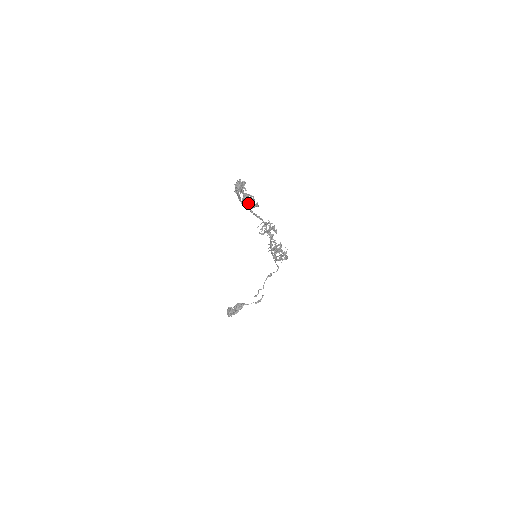
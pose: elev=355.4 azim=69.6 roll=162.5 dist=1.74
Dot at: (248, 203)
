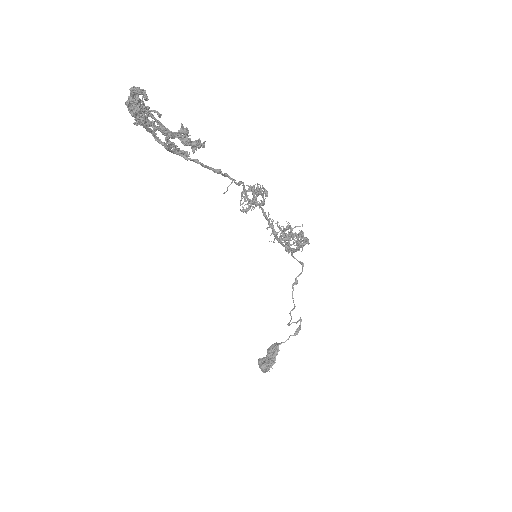
Dot at: (184, 151)
